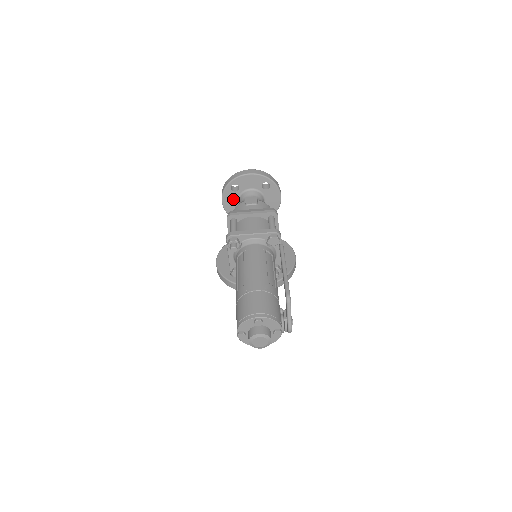
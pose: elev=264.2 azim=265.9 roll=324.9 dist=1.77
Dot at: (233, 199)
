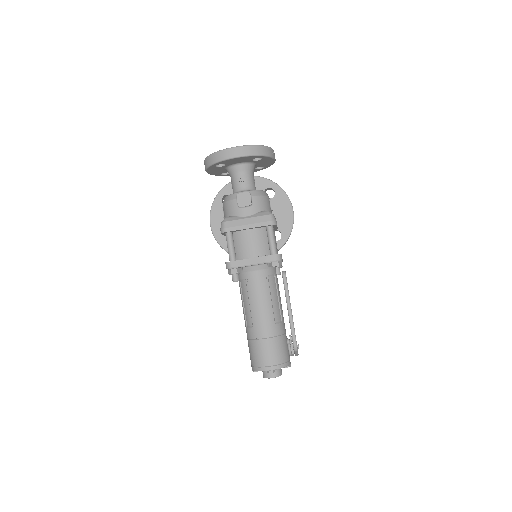
Dot at: (219, 169)
